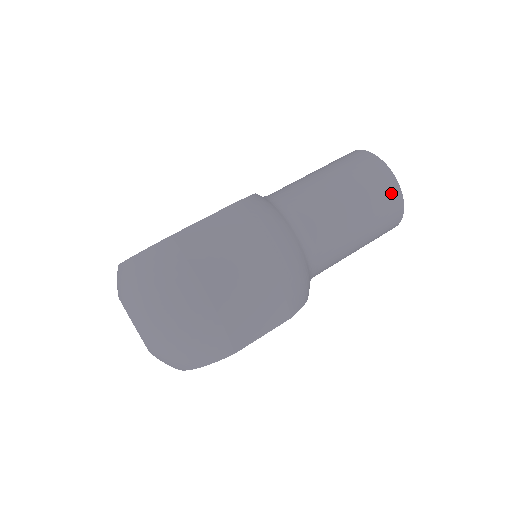
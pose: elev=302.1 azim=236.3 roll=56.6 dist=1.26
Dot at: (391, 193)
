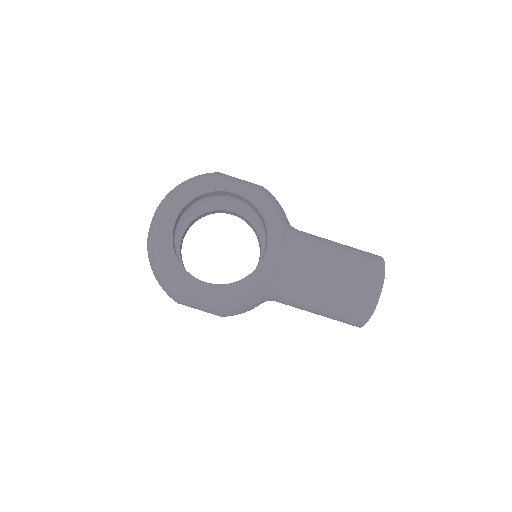
Dot at: (349, 324)
